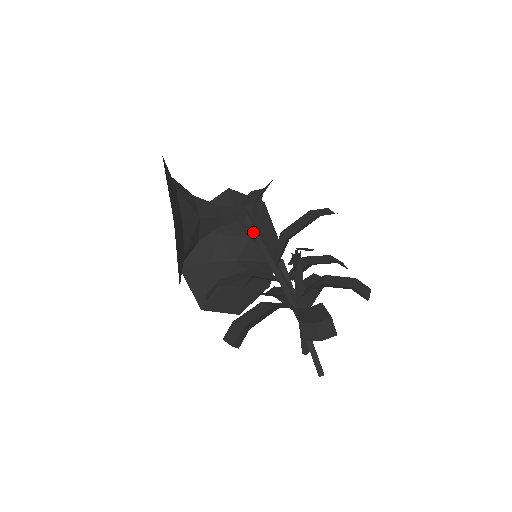
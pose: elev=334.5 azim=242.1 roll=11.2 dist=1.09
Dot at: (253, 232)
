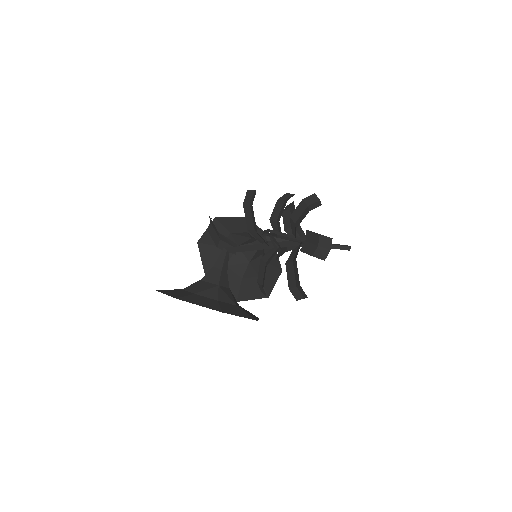
Dot at: (240, 251)
